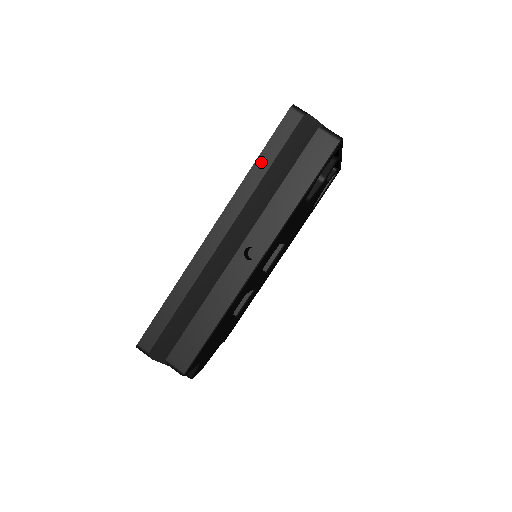
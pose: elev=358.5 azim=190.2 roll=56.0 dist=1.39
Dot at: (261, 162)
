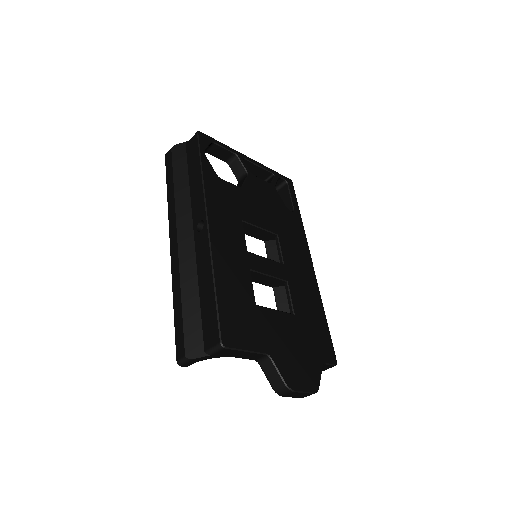
Dot at: (169, 187)
